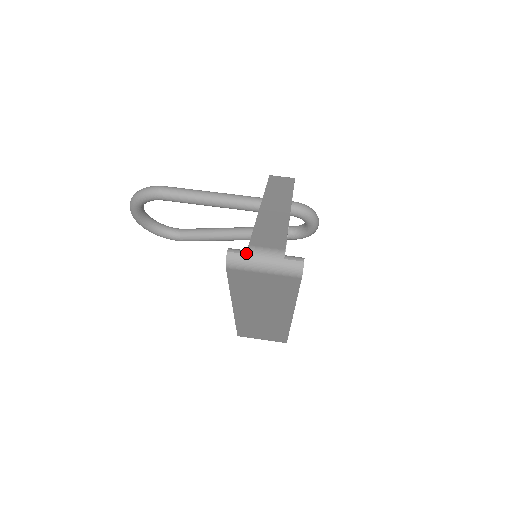
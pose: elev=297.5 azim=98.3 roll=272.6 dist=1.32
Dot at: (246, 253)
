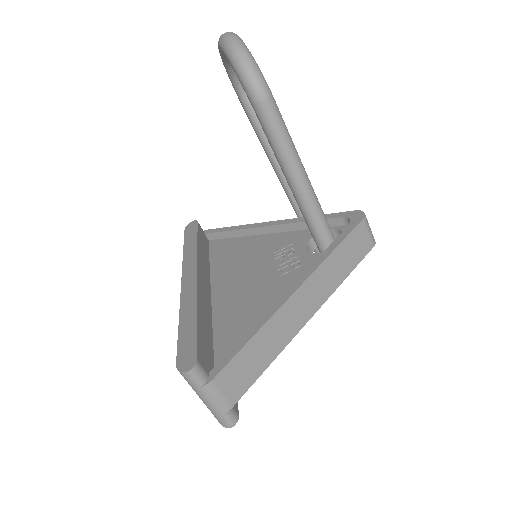
Dot at: (201, 386)
